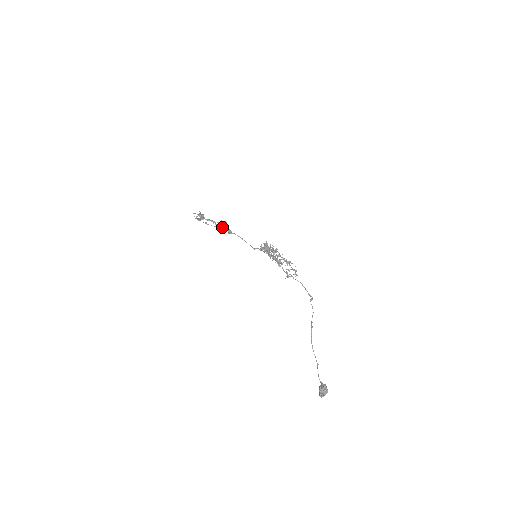
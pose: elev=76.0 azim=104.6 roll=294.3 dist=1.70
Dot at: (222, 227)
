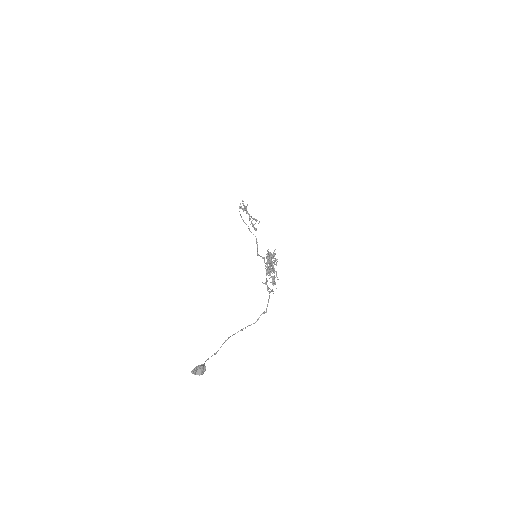
Dot at: (252, 224)
